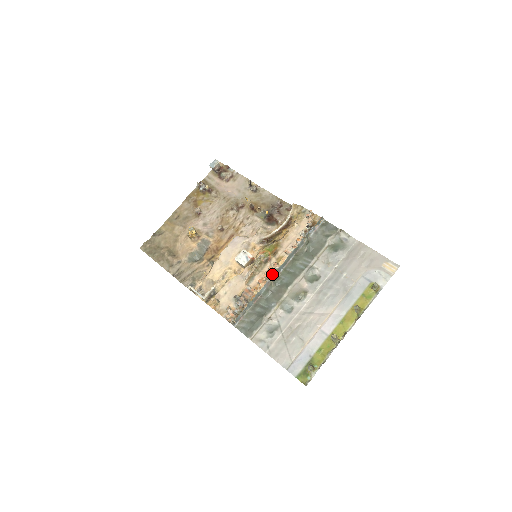
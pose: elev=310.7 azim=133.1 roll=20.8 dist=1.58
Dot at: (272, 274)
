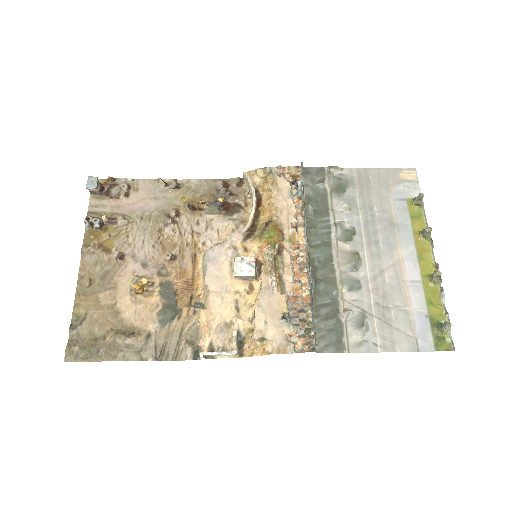
Dot at: (304, 259)
